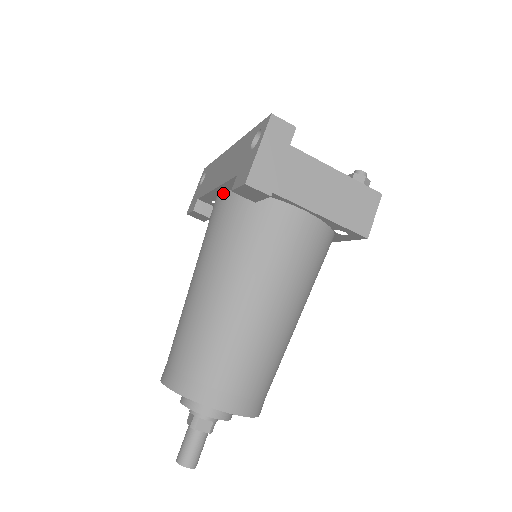
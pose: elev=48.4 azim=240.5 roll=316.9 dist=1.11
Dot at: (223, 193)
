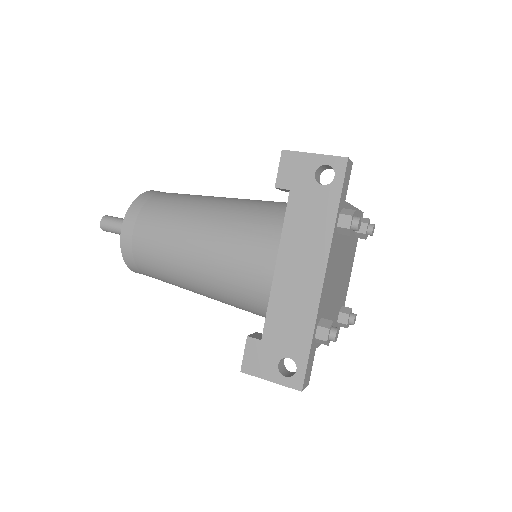
Dot at: (272, 278)
